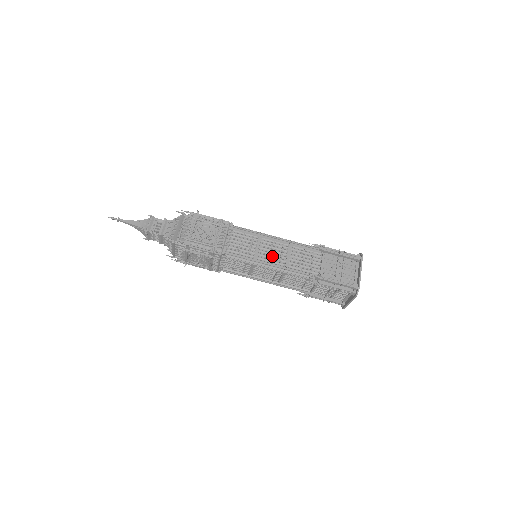
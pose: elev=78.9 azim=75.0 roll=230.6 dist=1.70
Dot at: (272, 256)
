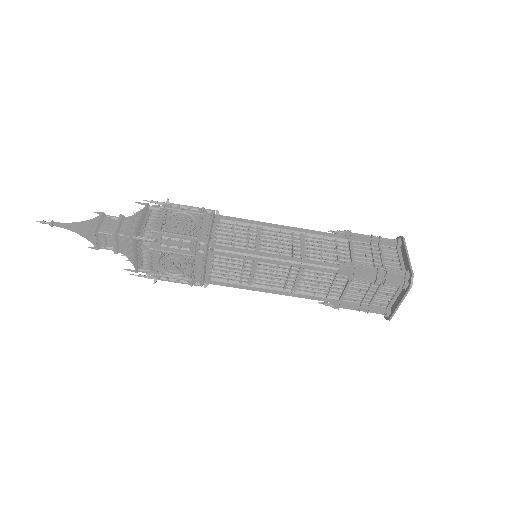
Dot at: (280, 248)
